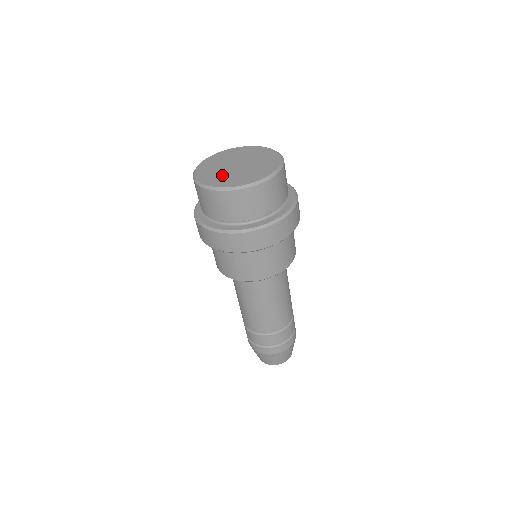
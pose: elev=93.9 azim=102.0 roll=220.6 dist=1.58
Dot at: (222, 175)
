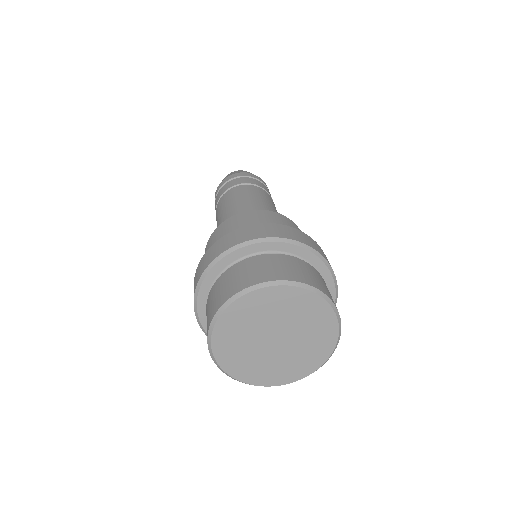
Dot at: (246, 354)
